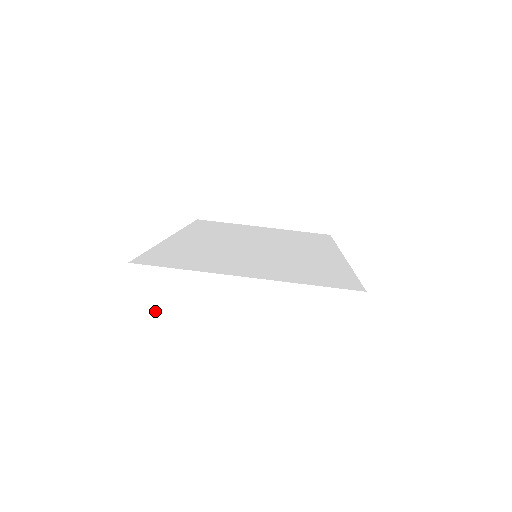
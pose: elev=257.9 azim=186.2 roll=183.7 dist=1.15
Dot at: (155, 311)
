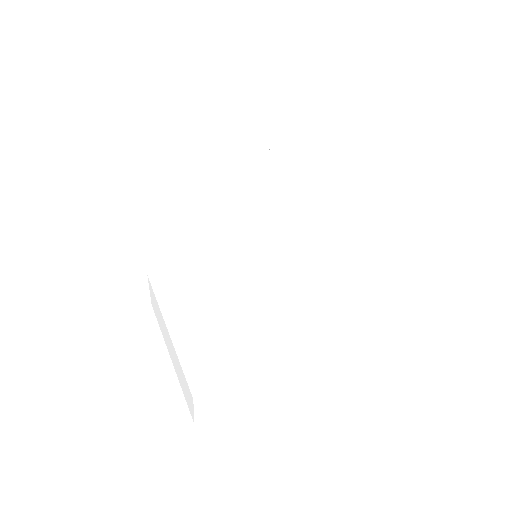
Dot at: (156, 310)
